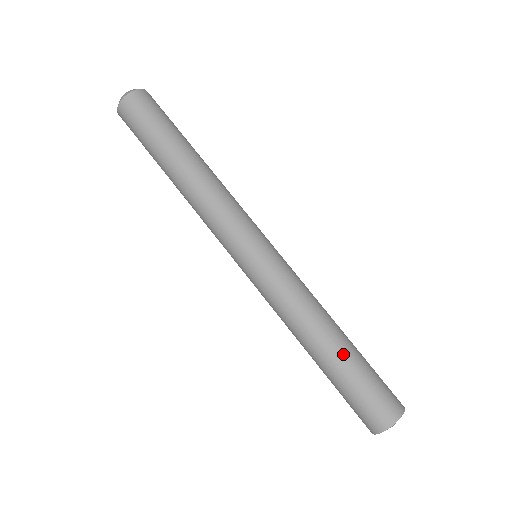
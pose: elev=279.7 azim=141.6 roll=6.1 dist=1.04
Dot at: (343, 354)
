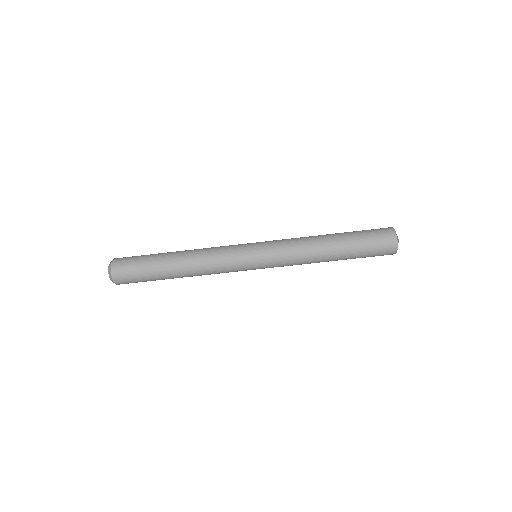
Dot at: (342, 242)
